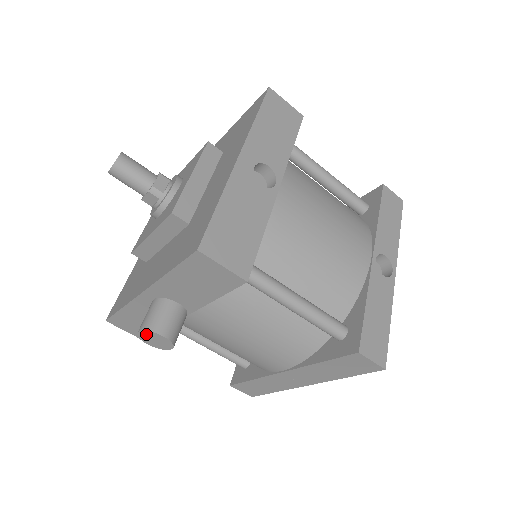
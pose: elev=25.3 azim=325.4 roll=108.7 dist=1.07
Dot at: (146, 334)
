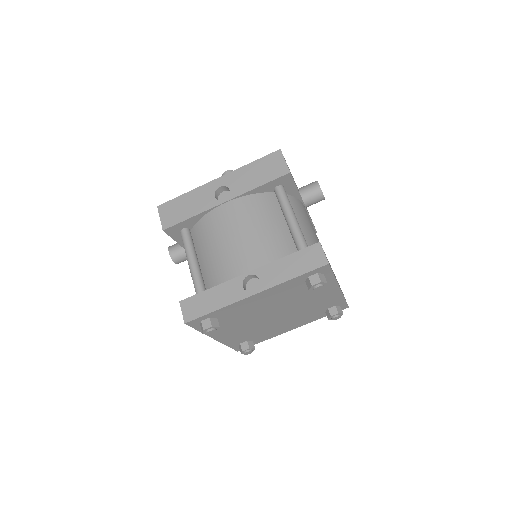
Dot at: occluded
